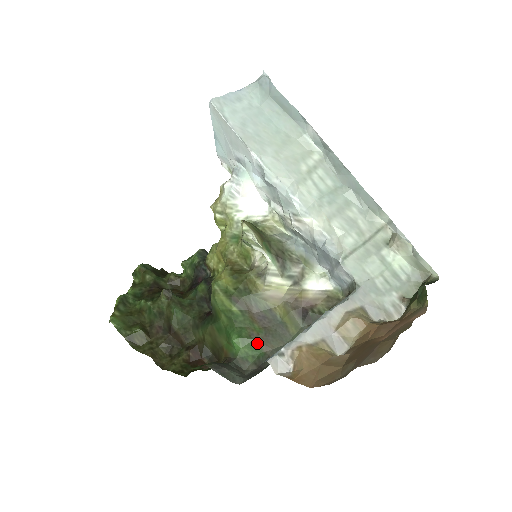
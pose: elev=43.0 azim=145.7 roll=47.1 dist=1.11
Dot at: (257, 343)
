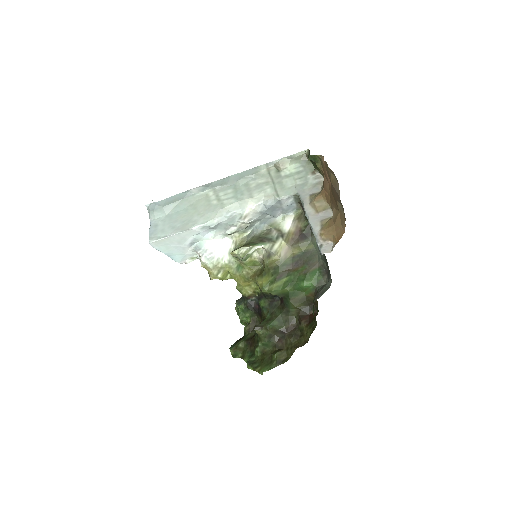
Dot at: (311, 271)
